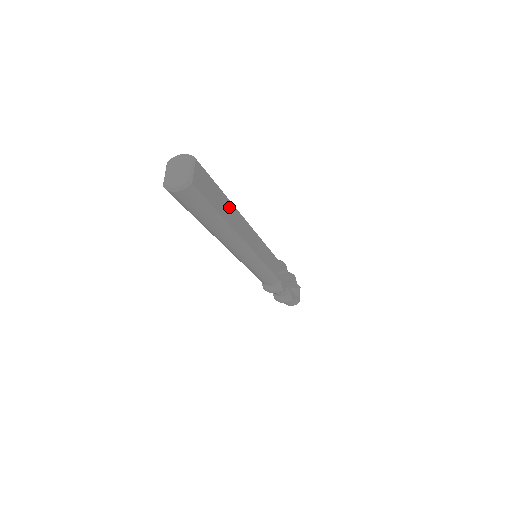
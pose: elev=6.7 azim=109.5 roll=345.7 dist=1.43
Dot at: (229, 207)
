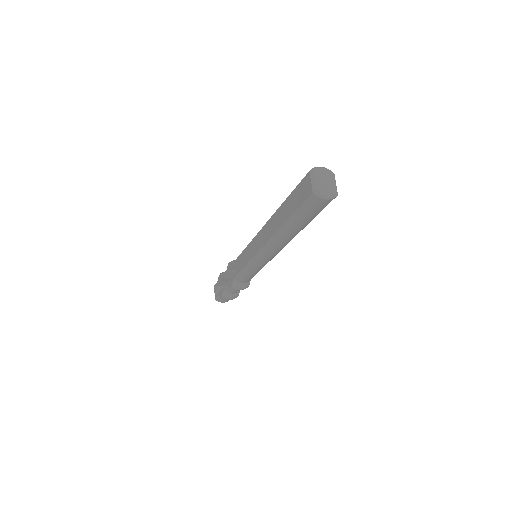
Dot at: occluded
